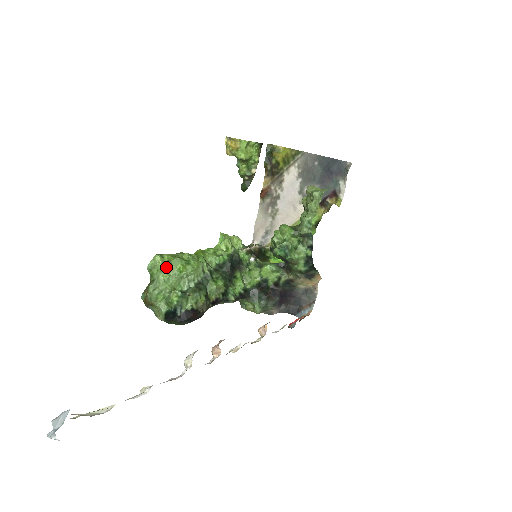
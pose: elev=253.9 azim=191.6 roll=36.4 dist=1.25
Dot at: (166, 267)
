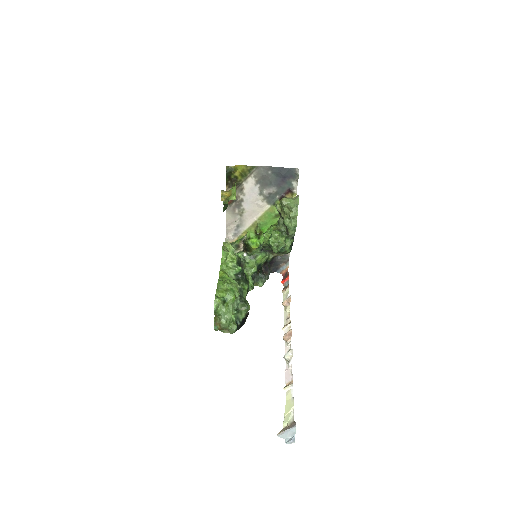
Dot at: (225, 303)
